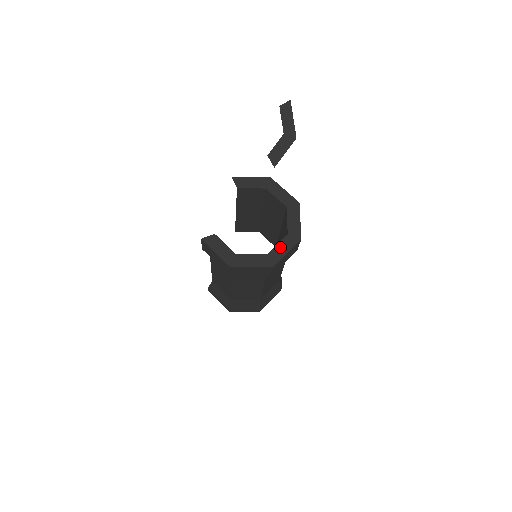
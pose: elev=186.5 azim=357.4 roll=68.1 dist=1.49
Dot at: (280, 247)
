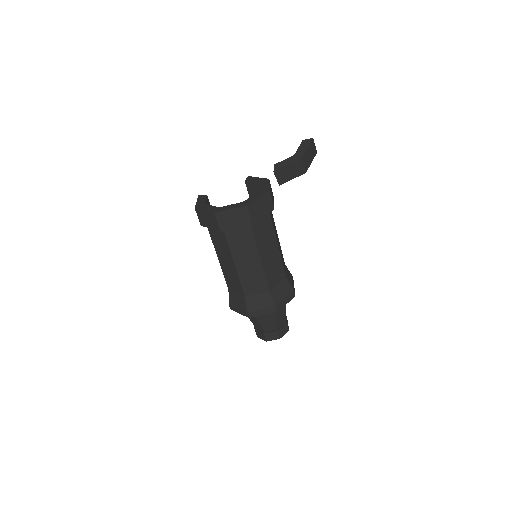
Dot at: (231, 206)
